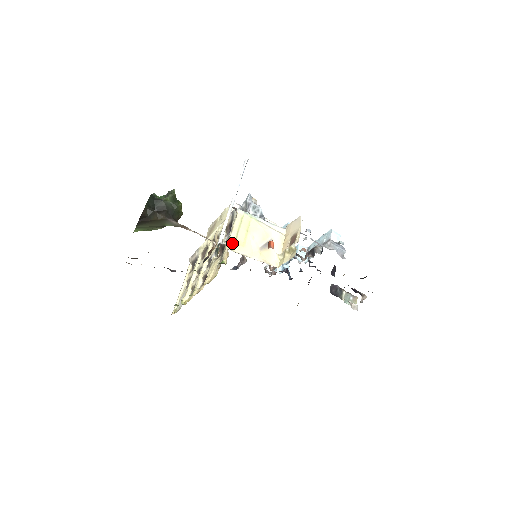
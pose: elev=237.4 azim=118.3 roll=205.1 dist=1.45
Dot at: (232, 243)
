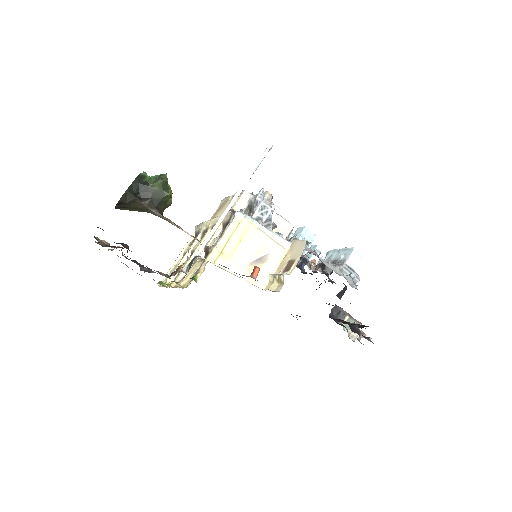
Dot at: (216, 254)
